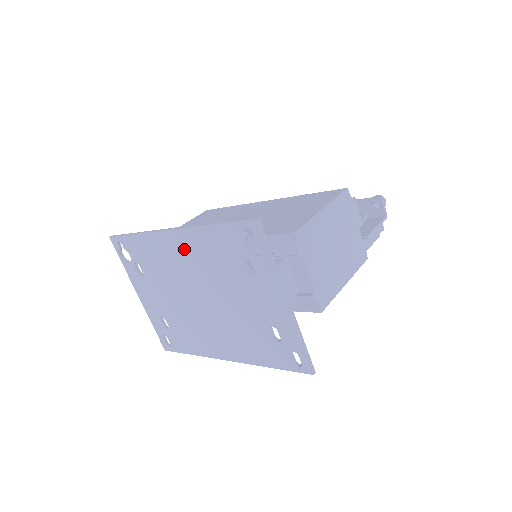
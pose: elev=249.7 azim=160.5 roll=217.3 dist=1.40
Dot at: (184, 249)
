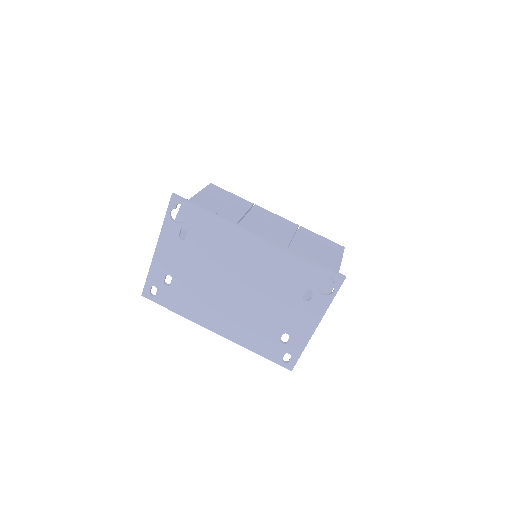
Dot at: (257, 253)
